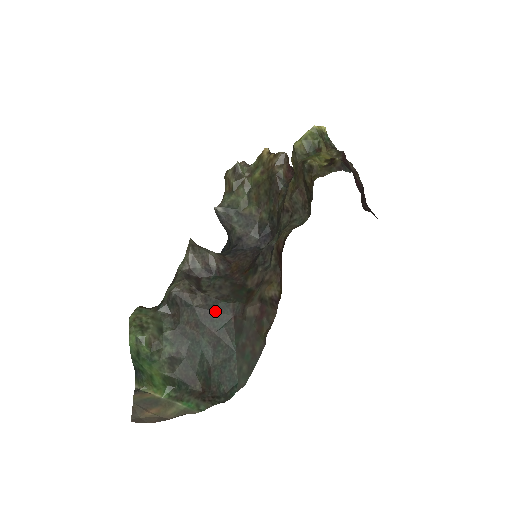
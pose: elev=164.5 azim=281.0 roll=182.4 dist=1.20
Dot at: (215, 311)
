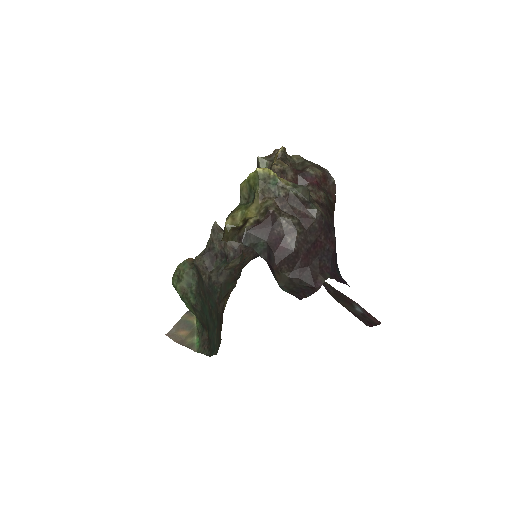
Dot at: (211, 292)
